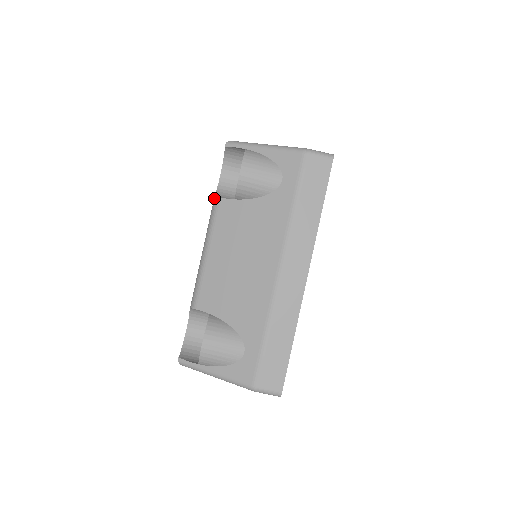
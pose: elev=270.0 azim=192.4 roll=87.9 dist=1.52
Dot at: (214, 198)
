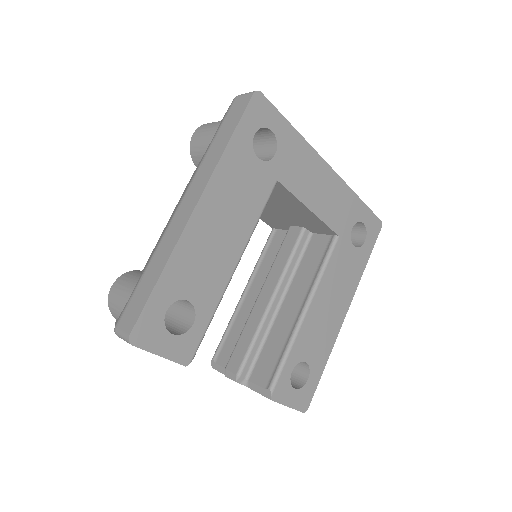
Dot at: occluded
